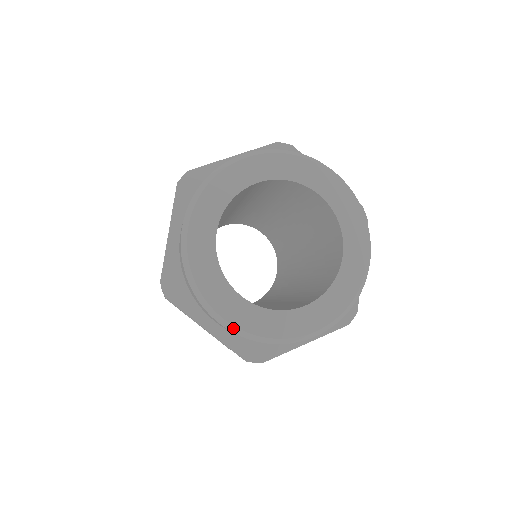
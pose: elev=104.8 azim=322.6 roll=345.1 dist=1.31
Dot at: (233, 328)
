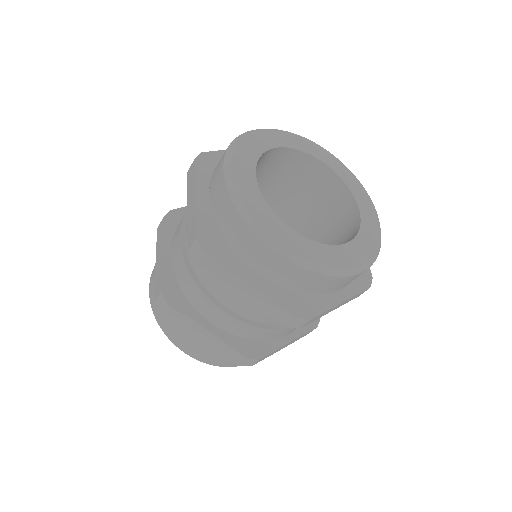
Dot at: (293, 257)
